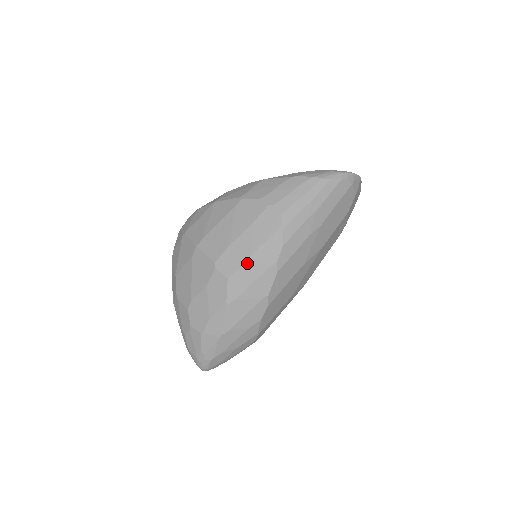
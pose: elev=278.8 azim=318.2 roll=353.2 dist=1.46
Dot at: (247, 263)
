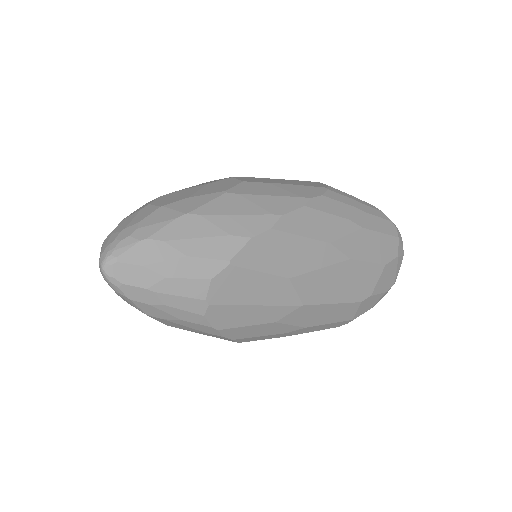
Dot at: (274, 184)
